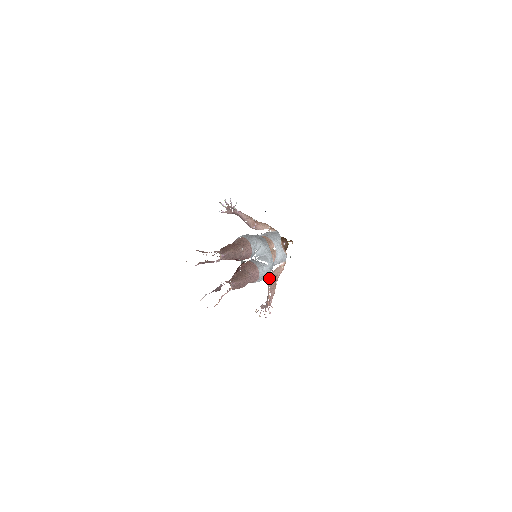
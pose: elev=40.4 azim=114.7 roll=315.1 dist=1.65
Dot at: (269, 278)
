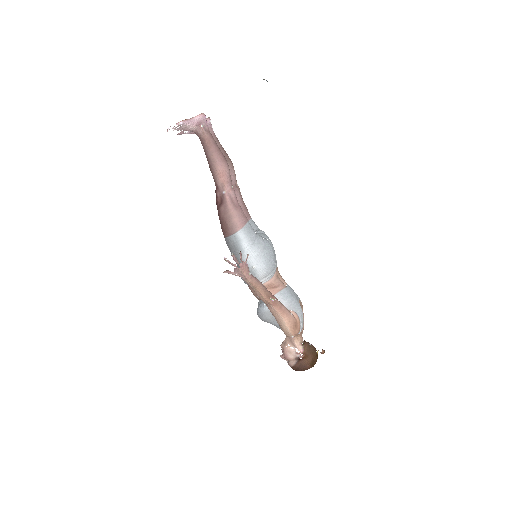
Dot at: occluded
